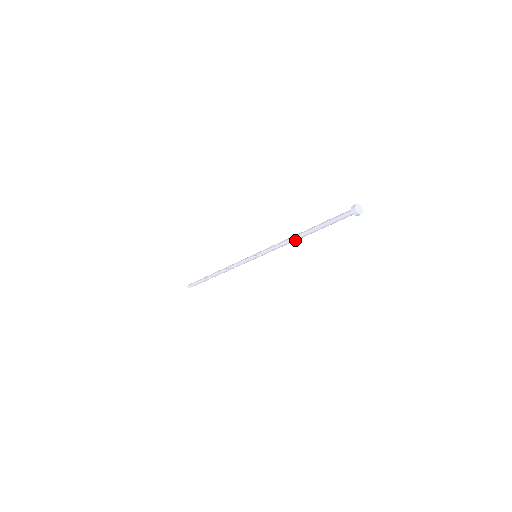
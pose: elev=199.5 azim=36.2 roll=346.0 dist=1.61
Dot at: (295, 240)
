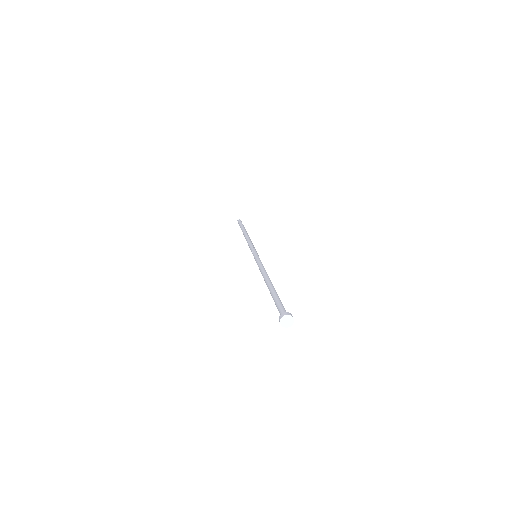
Dot at: occluded
